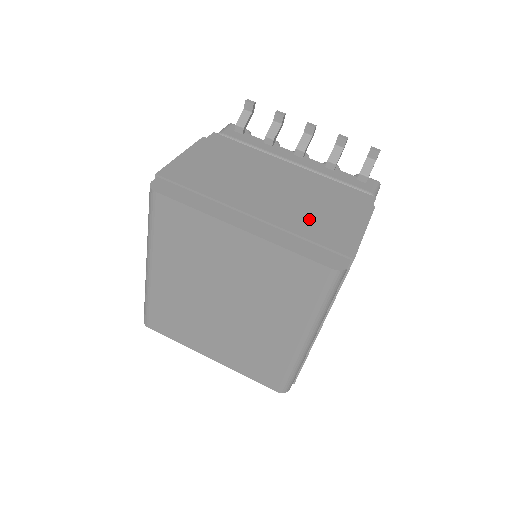
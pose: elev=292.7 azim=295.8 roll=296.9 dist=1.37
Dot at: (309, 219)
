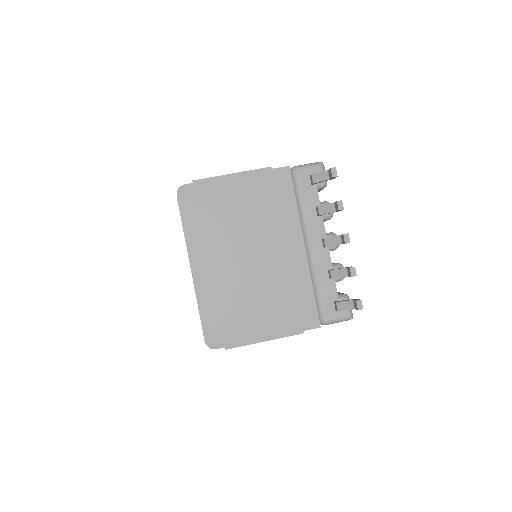
Dot at: (241, 301)
